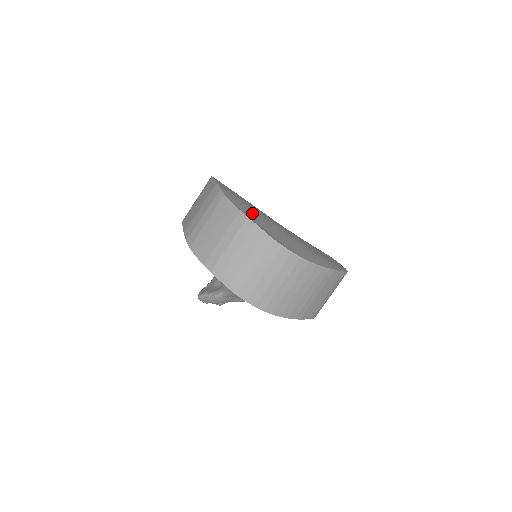
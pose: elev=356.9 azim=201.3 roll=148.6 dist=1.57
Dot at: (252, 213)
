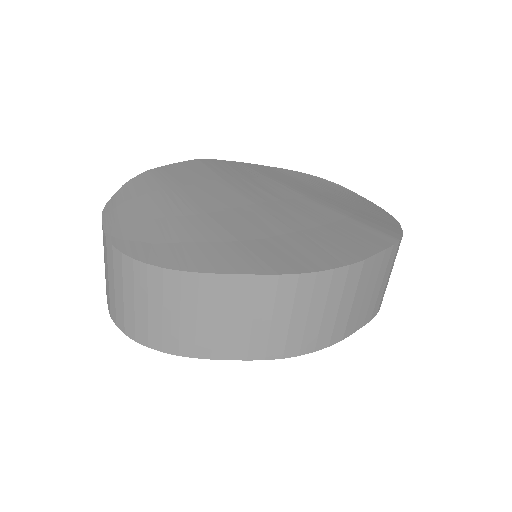
Dot at: (142, 202)
